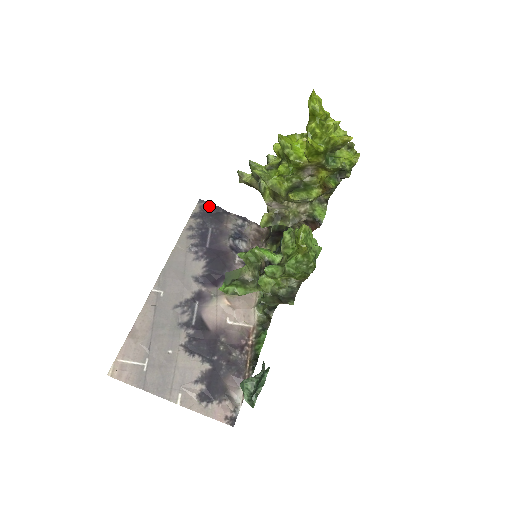
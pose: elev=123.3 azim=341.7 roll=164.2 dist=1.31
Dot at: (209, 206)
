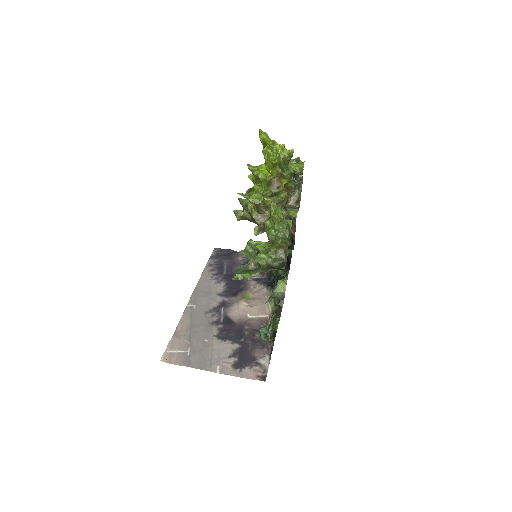
Dot at: (222, 250)
